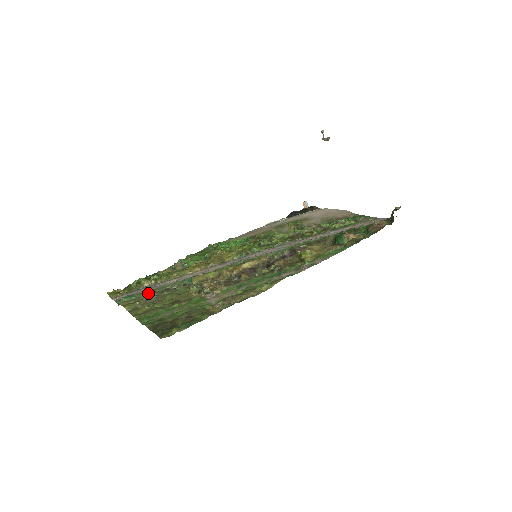
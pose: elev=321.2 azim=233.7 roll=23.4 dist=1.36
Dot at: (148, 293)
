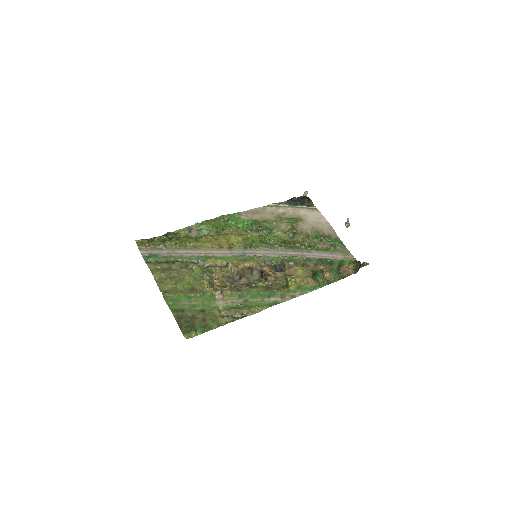
Dot at: (169, 259)
